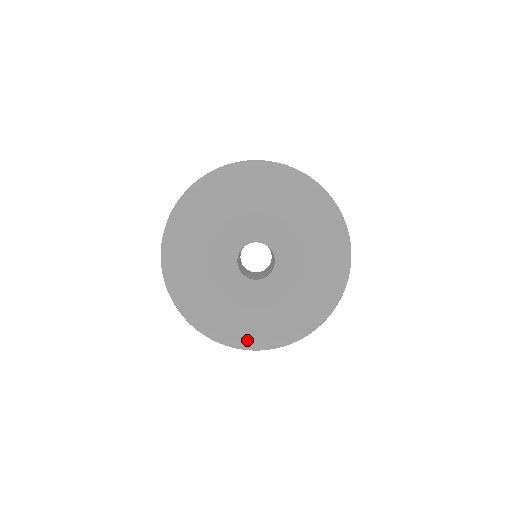
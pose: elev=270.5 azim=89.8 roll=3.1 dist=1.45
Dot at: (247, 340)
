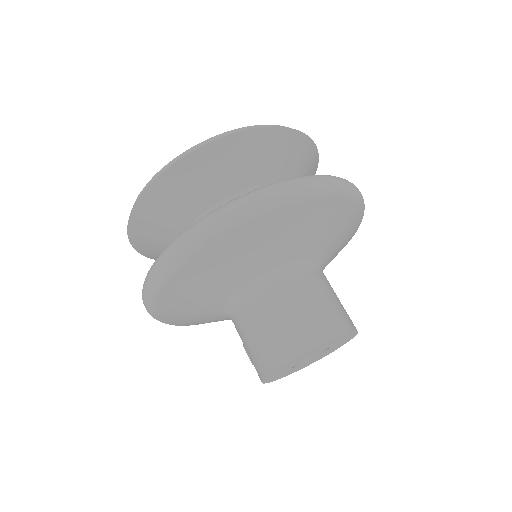
Dot at: occluded
